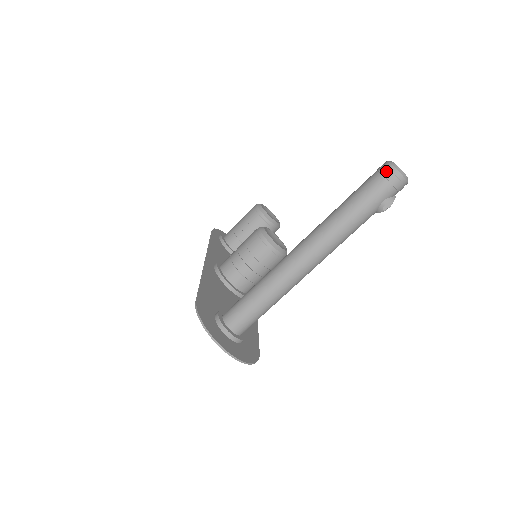
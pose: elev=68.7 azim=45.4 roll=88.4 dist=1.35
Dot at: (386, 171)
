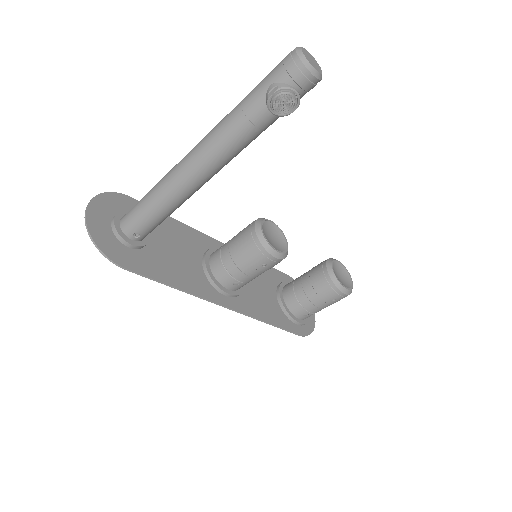
Dot at: occluded
